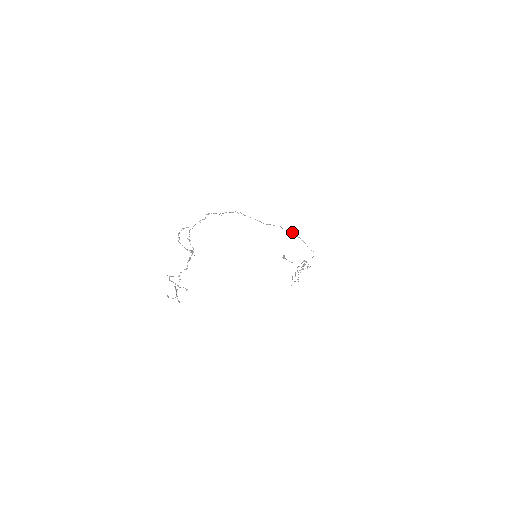
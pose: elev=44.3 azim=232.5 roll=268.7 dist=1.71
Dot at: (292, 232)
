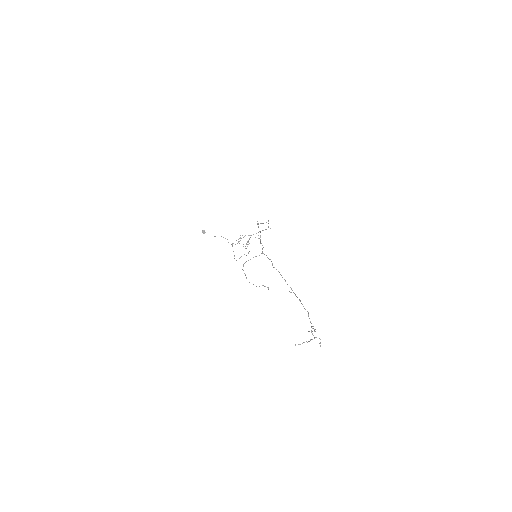
Dot at: occluded
